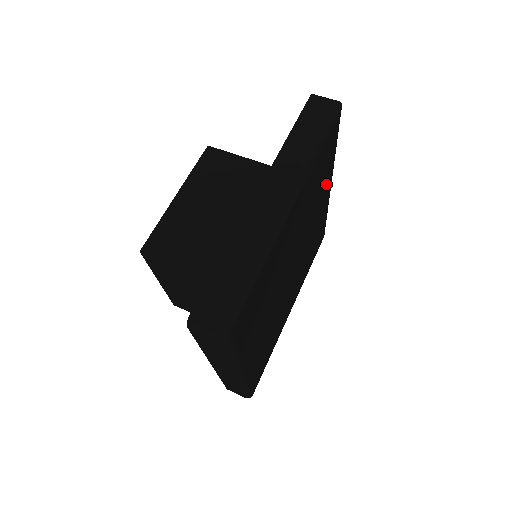
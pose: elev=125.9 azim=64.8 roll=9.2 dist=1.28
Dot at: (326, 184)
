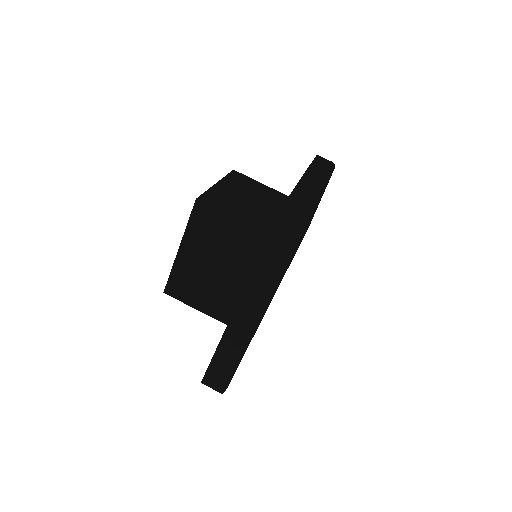
Dot at: occluded
